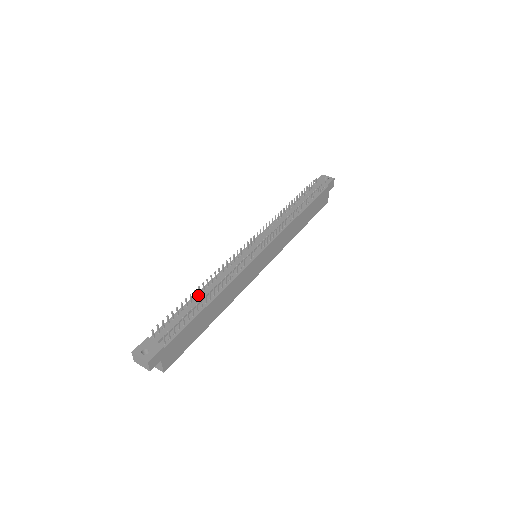
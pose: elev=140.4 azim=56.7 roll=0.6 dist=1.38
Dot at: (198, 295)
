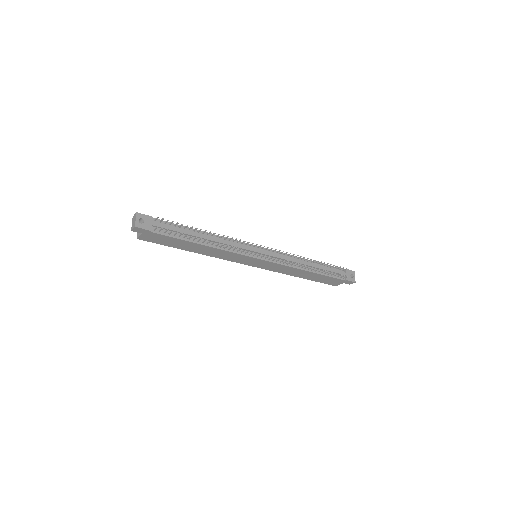
Dot at: (201, 233)
